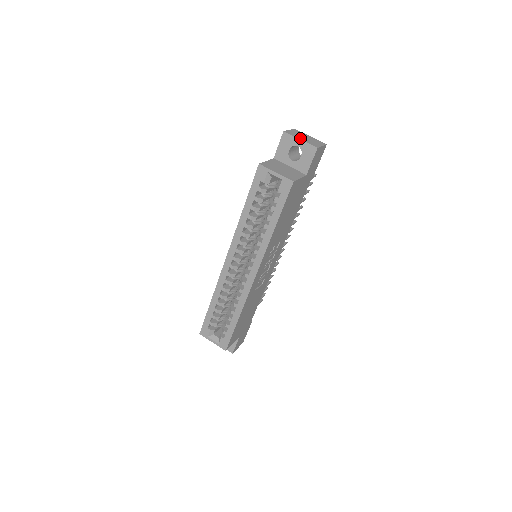
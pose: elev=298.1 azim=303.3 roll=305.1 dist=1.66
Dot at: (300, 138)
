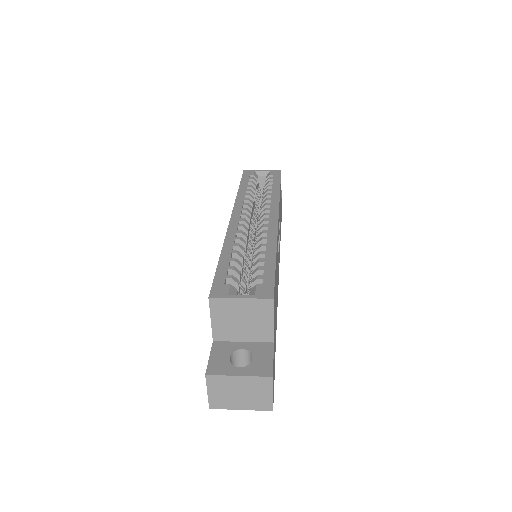
Dot at: occluded
